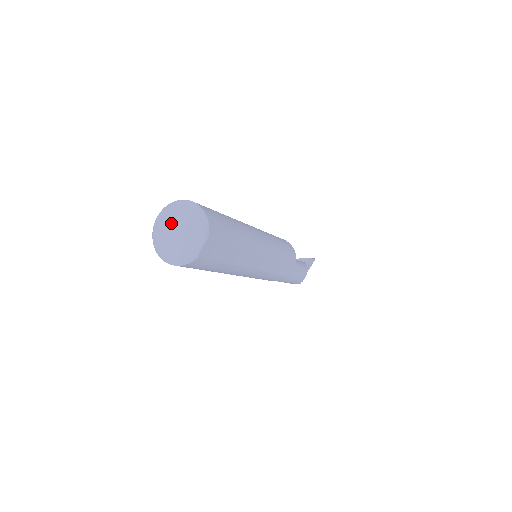
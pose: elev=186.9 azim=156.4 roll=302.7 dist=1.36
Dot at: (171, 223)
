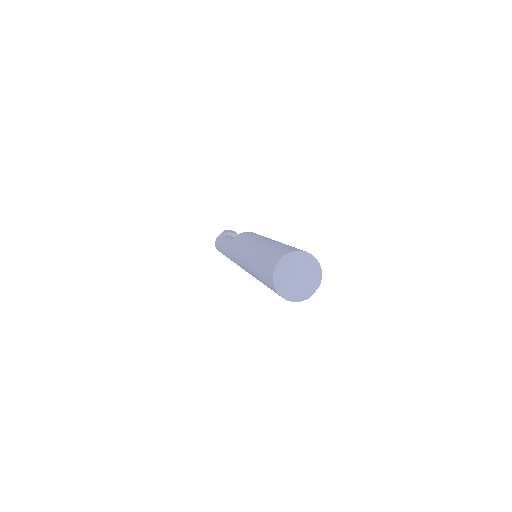
Dot at: (294, 268)
